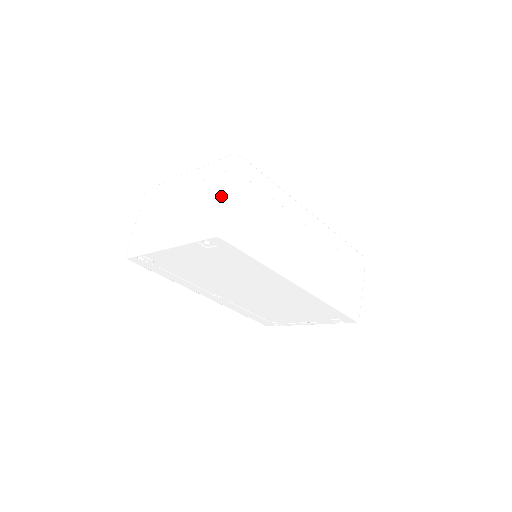
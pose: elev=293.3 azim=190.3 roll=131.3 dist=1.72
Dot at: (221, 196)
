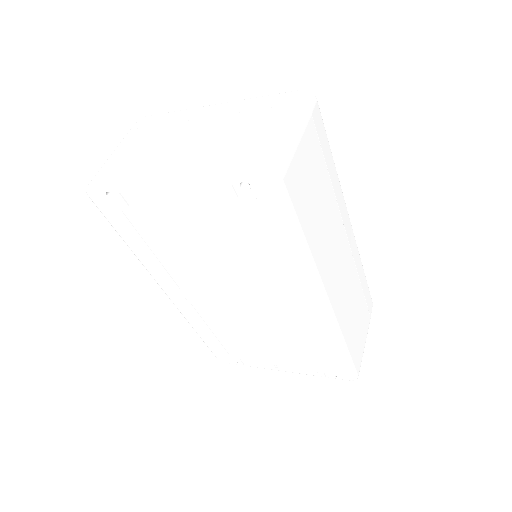
Dot at: (284, 129)
